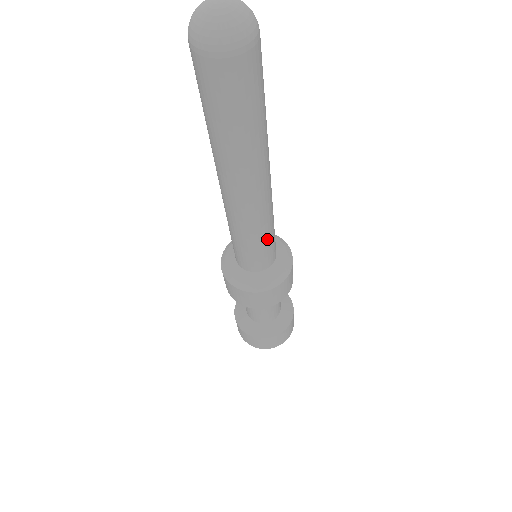
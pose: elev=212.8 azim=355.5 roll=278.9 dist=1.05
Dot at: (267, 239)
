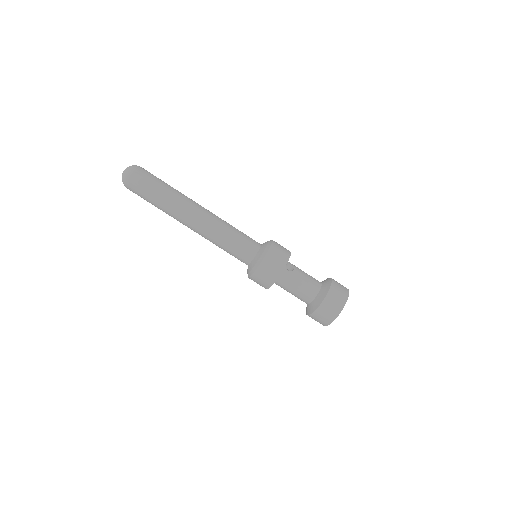
Dot at: (237, 230)
